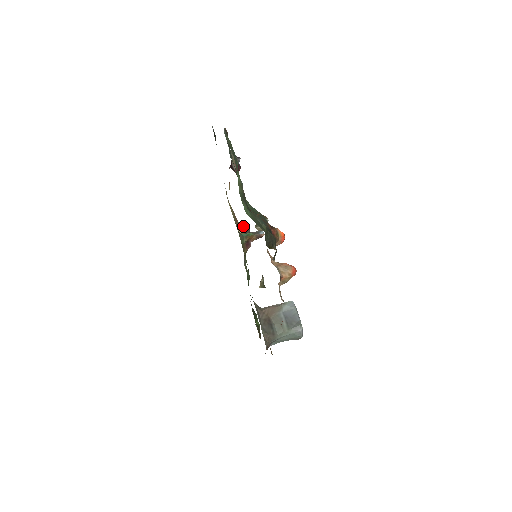
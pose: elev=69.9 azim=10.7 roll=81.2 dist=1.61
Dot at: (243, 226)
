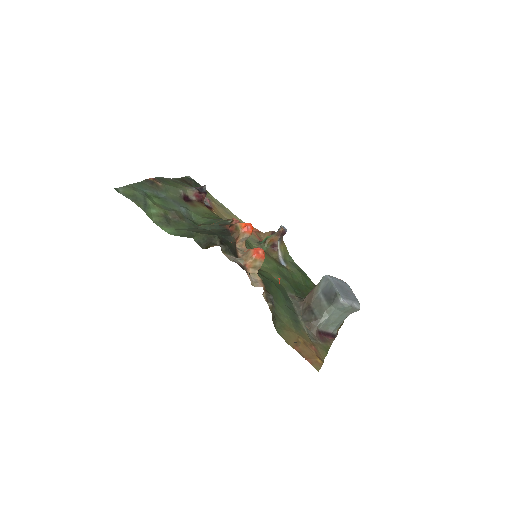
Dot at: (268, 233)
